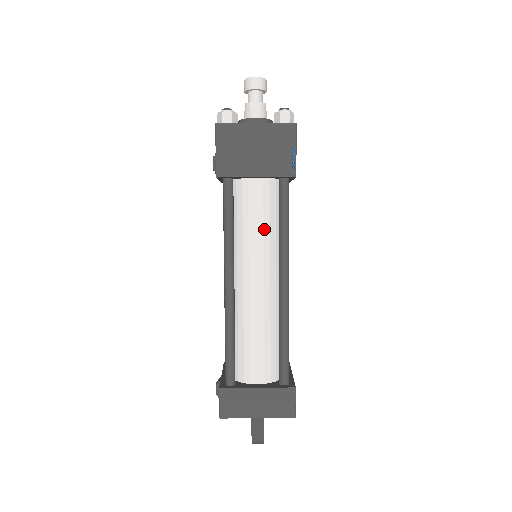
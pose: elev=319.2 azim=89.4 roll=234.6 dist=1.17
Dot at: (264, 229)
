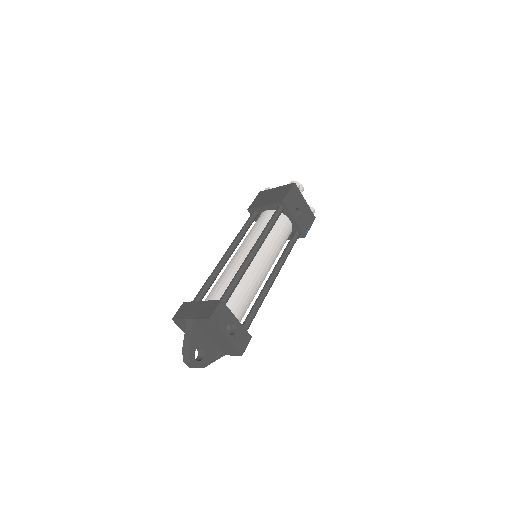
Dot at: (258, 230)
